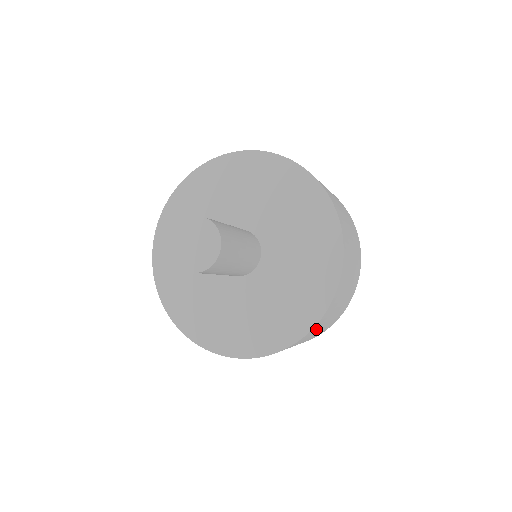
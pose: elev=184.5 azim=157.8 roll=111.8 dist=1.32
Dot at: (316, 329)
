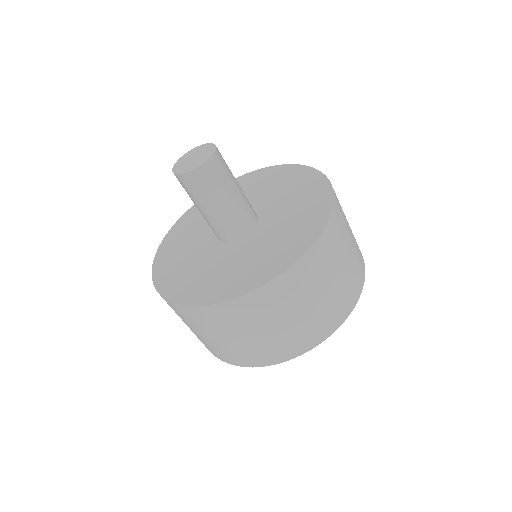
Dot at: (257, 311)
